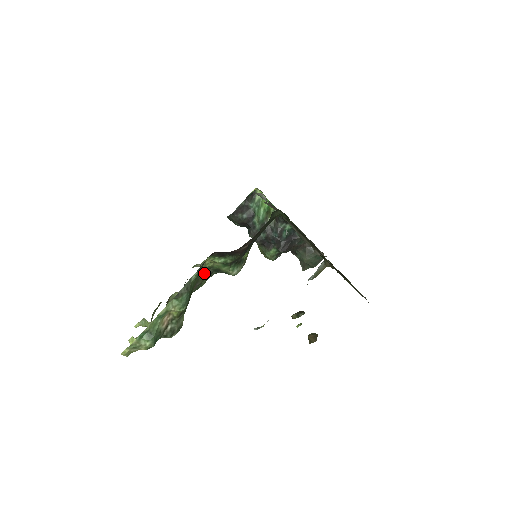
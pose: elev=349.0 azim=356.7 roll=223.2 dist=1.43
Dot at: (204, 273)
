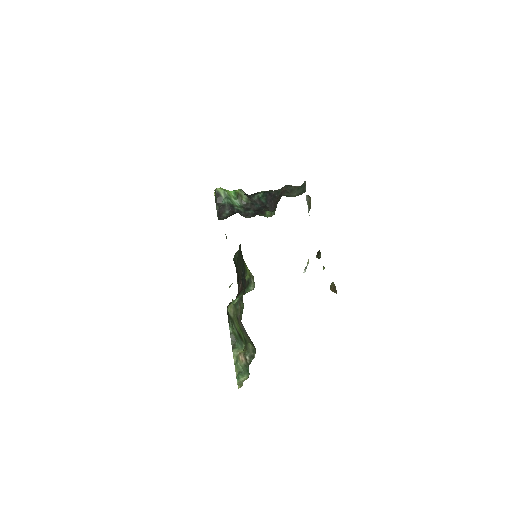
Dot at: (236, 306)
